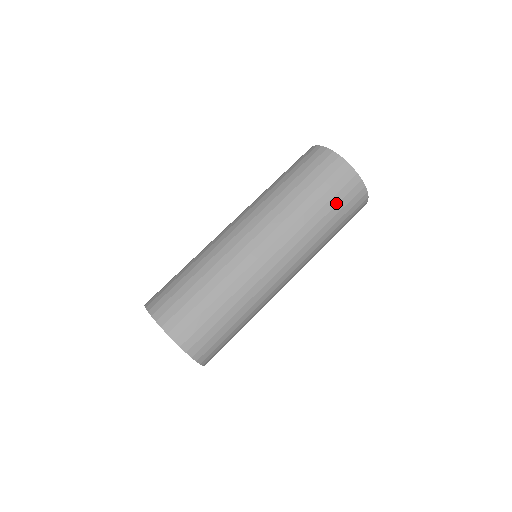
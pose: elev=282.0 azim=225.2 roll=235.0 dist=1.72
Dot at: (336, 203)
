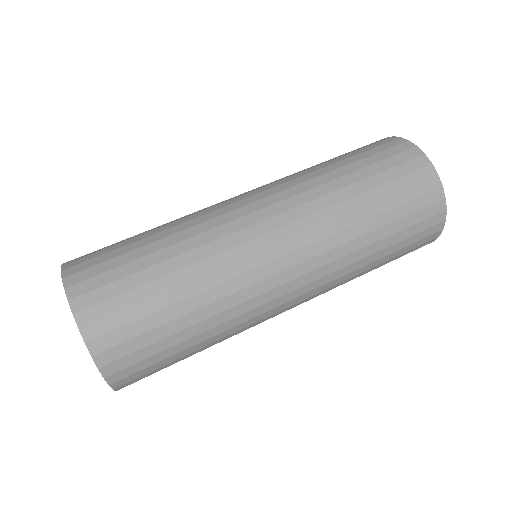
Dot at: (401, 247)
